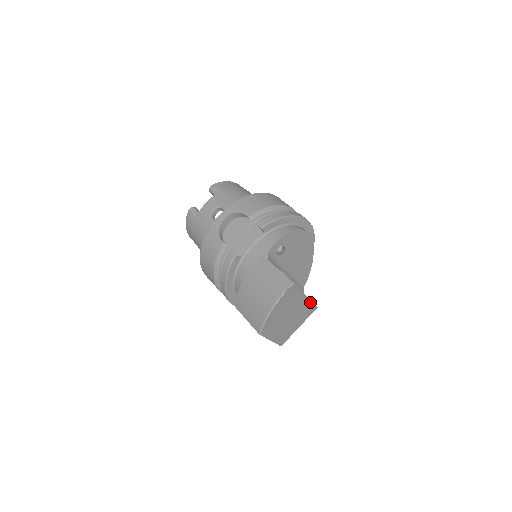
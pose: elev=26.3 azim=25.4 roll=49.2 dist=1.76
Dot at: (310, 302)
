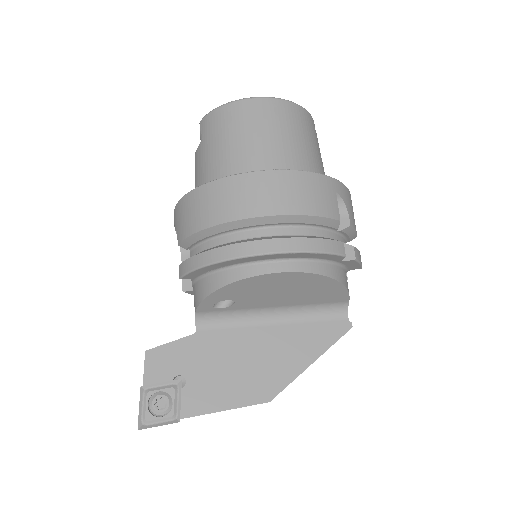
Dot at: (233, 408)
